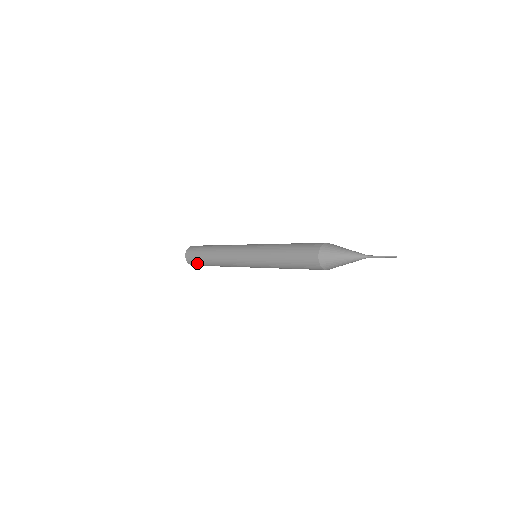
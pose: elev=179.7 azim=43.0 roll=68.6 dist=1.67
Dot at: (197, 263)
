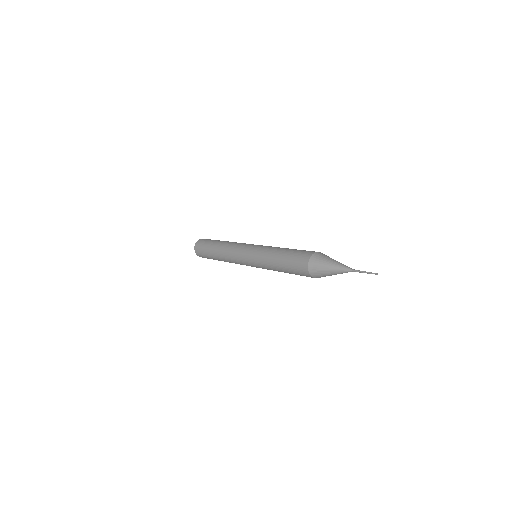
Dot at: (202, 252)
